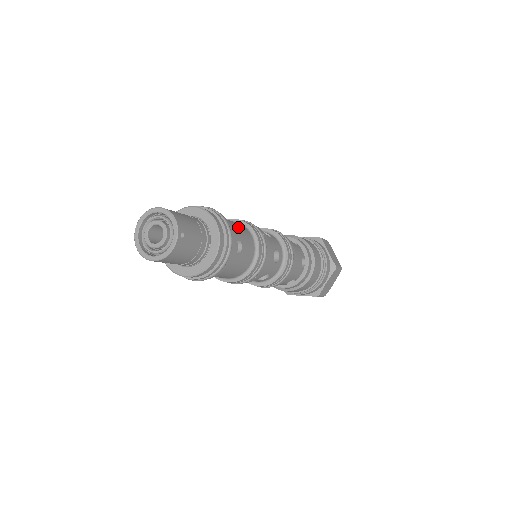
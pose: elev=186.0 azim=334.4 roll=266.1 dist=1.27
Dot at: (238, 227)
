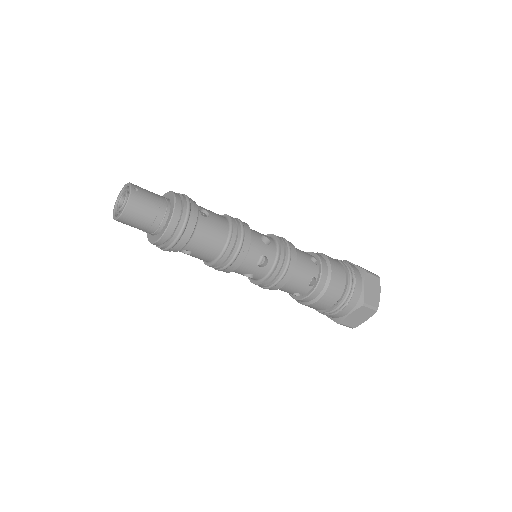
Dot at: occluded
